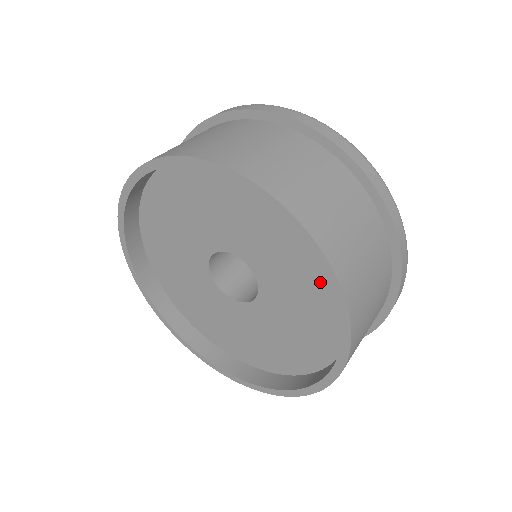
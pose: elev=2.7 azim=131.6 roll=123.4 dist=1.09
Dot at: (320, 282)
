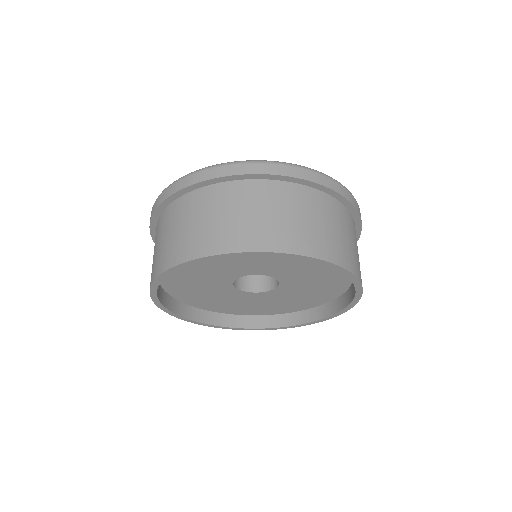
Dot at: (334, 279)
